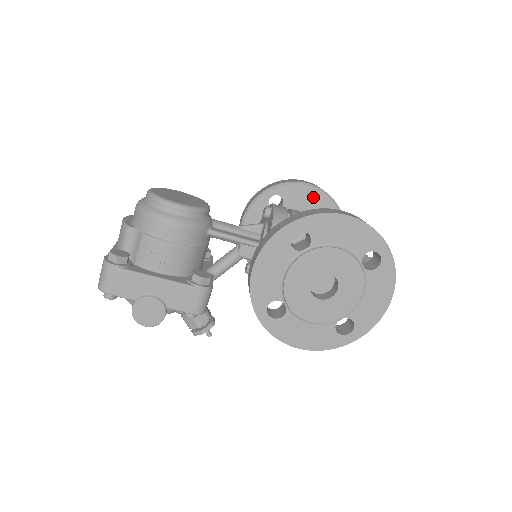
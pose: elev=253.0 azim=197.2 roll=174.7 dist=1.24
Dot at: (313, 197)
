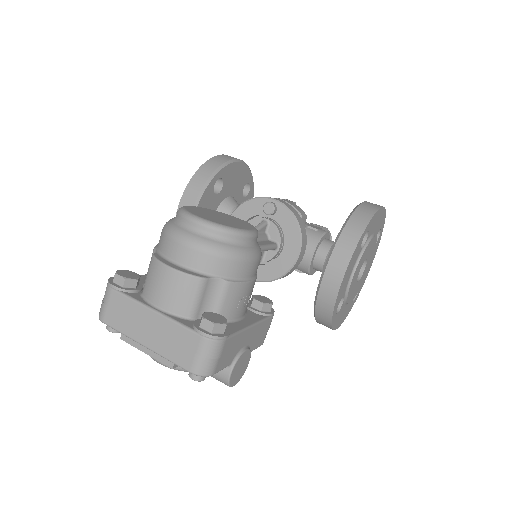
Dot at: (241, 173)
